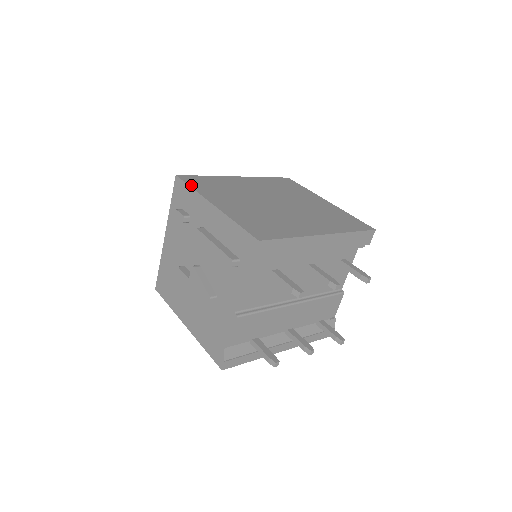
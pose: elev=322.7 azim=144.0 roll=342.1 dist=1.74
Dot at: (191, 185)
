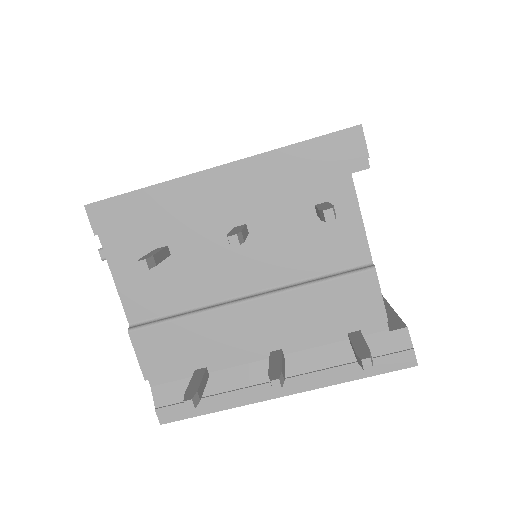
Dot at: occluded
